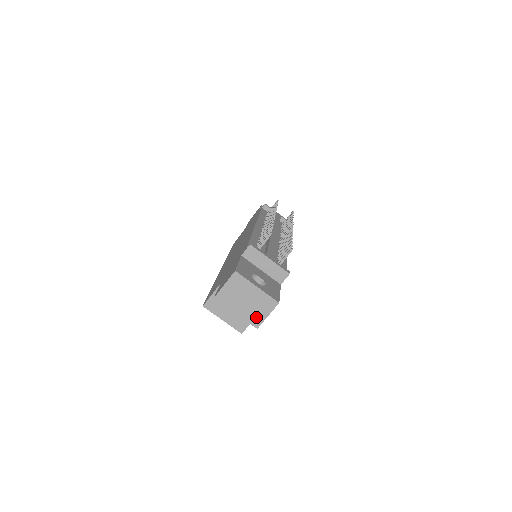
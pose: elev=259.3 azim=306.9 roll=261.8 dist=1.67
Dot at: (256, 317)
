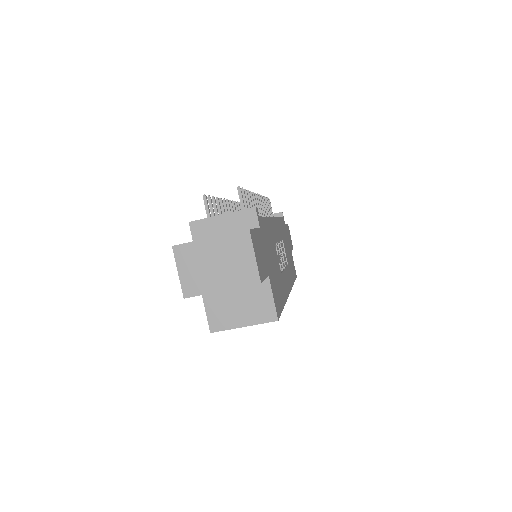
Dot at: (245, 272)
